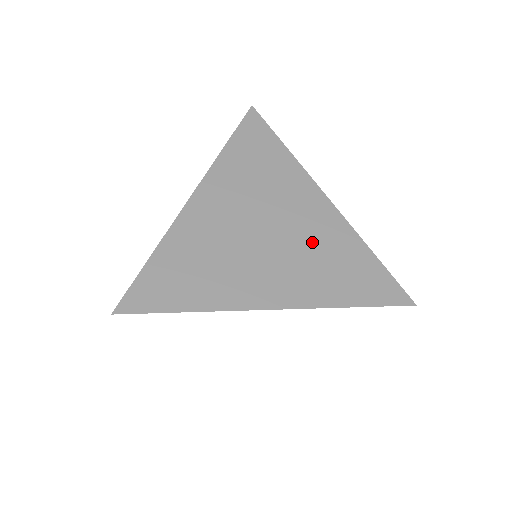
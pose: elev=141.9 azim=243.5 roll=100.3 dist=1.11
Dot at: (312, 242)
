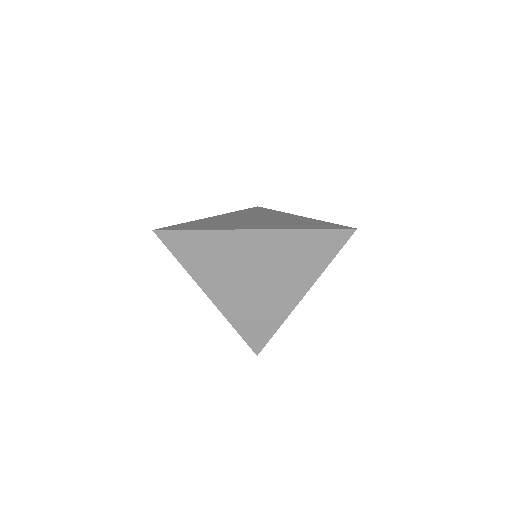
Dot at: (286, 221)
